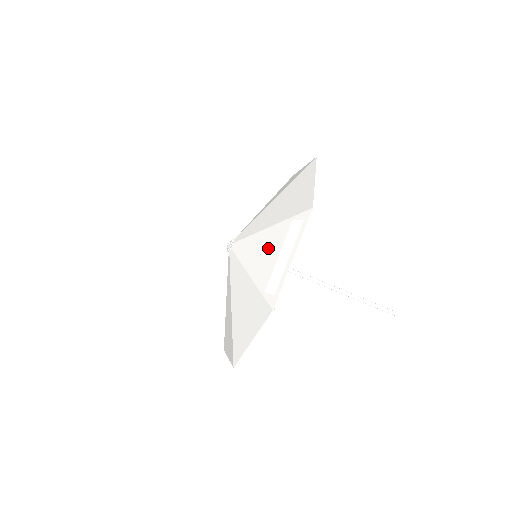
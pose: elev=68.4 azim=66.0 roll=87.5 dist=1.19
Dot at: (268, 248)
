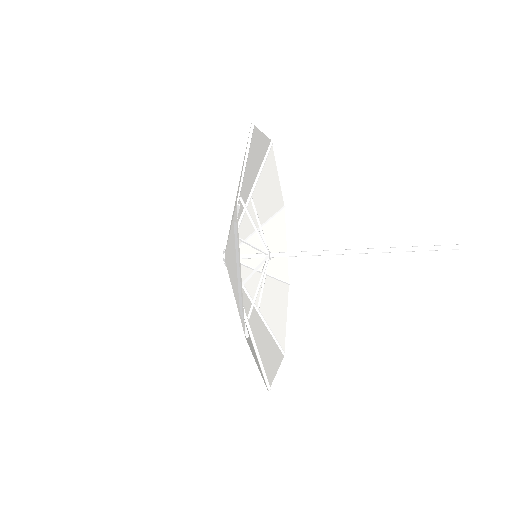
Dot at: (233, 260)
